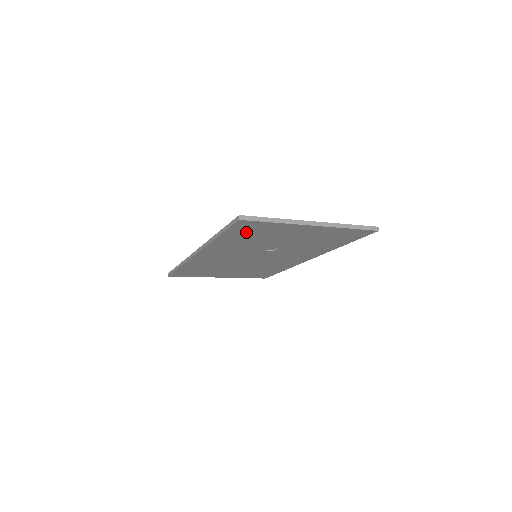
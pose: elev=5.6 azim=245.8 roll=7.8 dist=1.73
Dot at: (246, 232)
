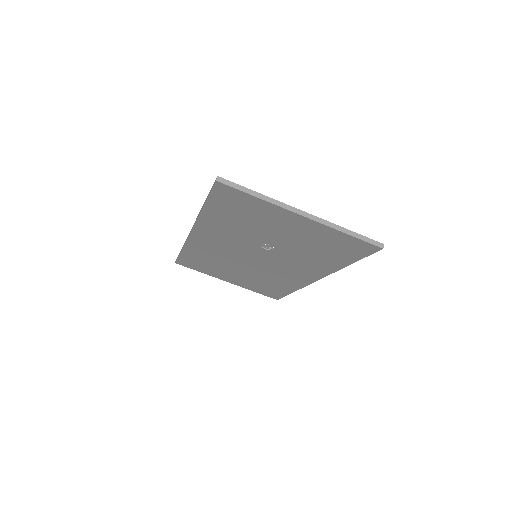
Dot at: (231, 206)
